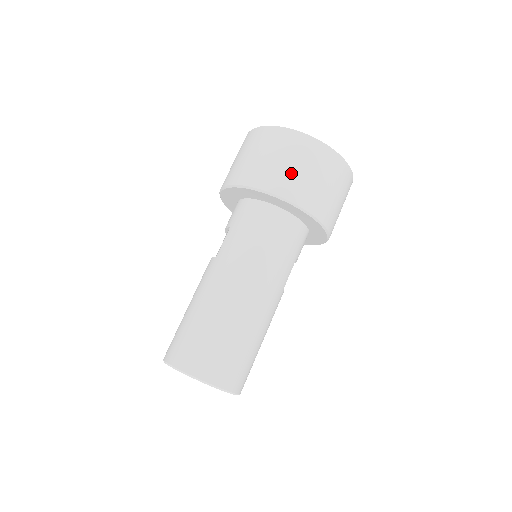
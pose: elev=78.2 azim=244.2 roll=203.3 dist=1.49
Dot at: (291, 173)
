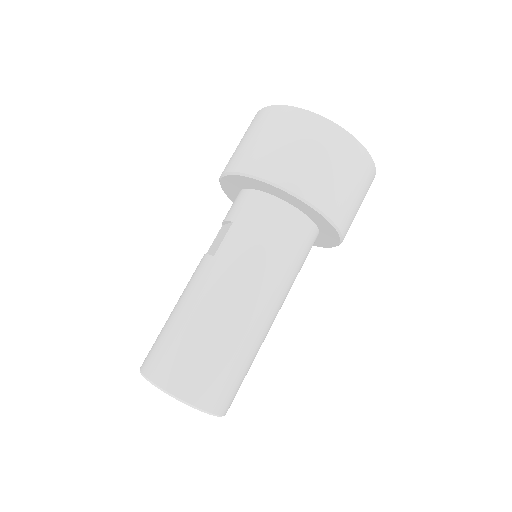
Dot at: (317, 171)
